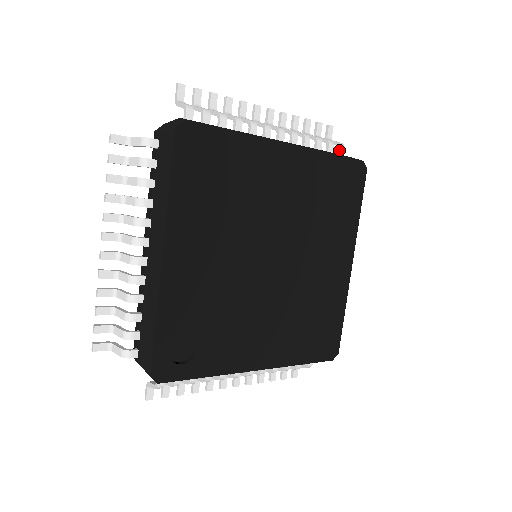
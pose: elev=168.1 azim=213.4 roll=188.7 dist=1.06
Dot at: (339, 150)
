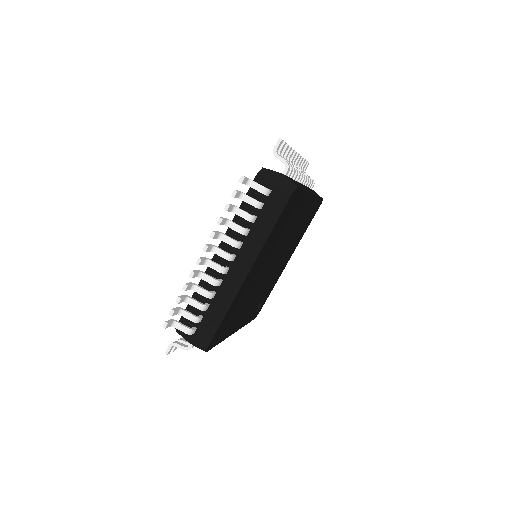
Dot at: (267, 196)
